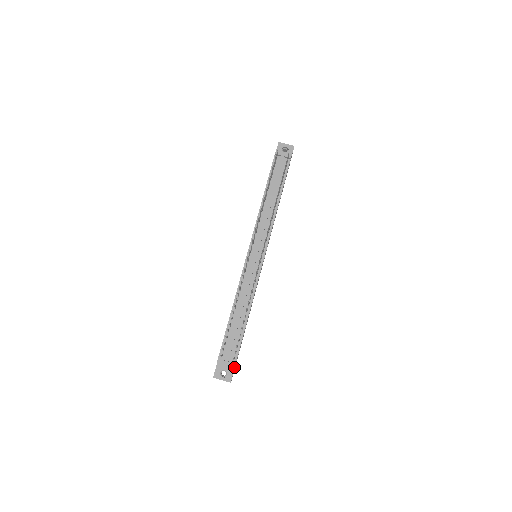
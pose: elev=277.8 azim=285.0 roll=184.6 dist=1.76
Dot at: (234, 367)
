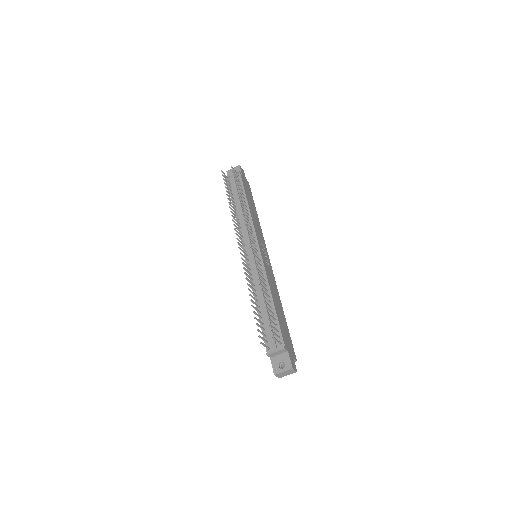
Dot at: (287, 353)
